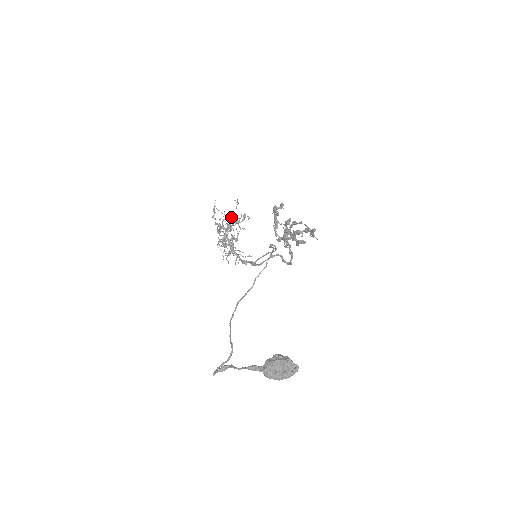
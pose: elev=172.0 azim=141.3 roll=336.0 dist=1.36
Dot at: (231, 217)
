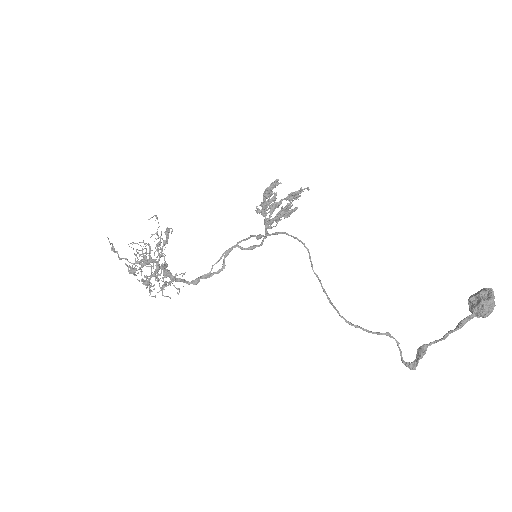
Dot at: occluded
